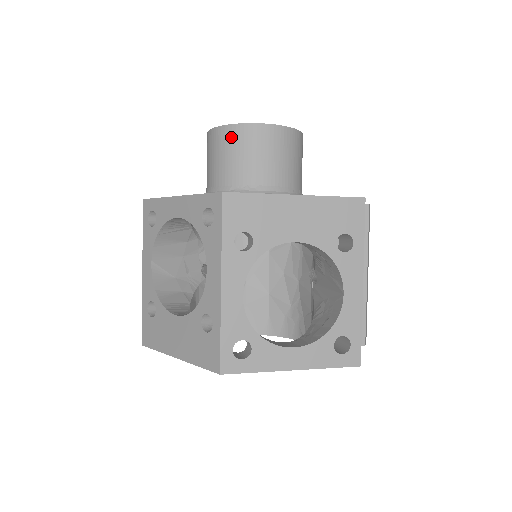
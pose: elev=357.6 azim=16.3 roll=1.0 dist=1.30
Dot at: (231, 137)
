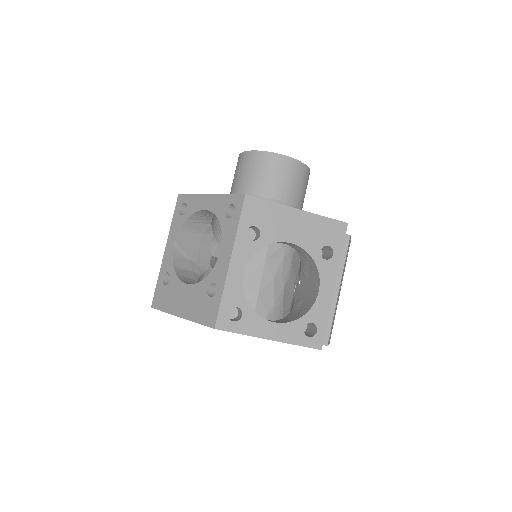
Dot at: (258, 160)
